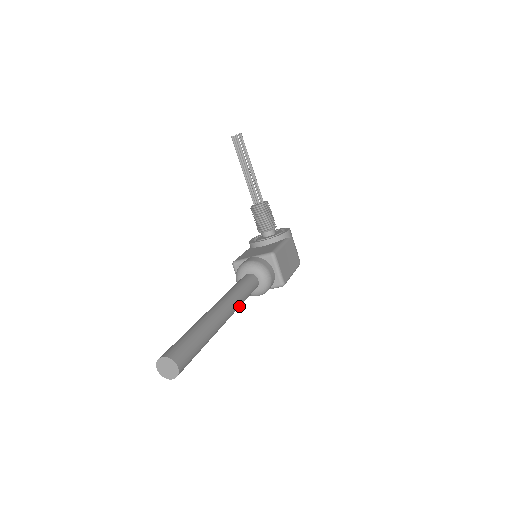
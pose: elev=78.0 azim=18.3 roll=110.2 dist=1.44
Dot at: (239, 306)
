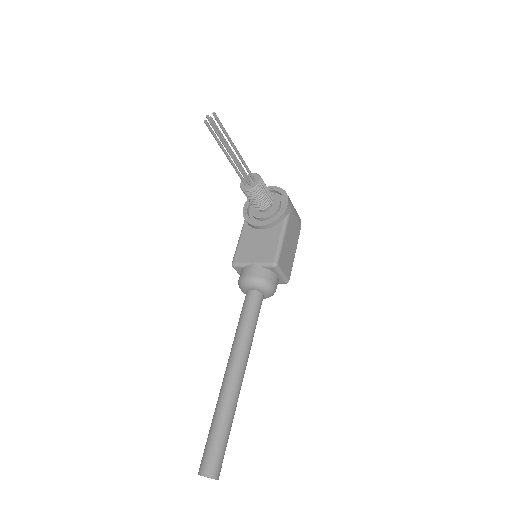
Dot at: (250, 346)
